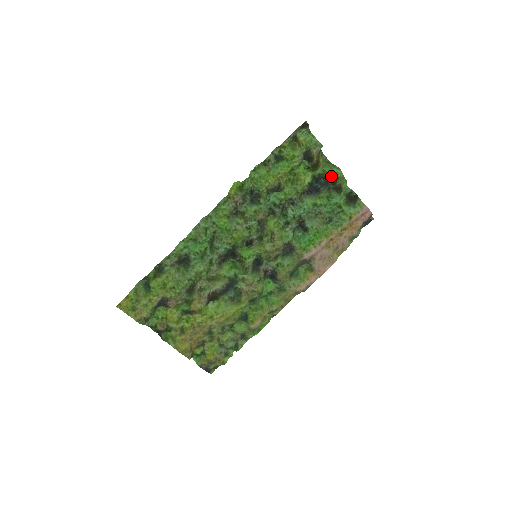
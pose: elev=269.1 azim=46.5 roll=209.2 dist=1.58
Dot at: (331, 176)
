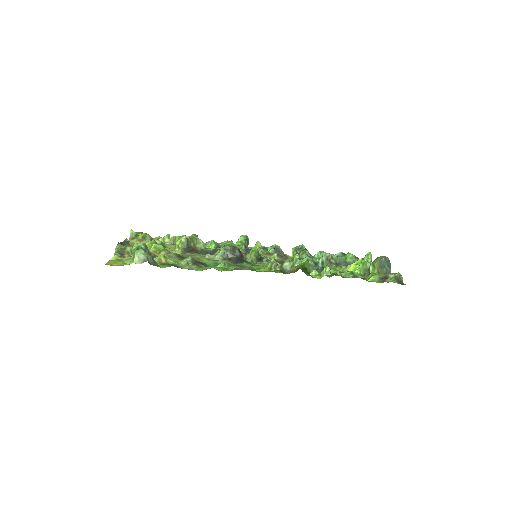
Dot at: occluded
